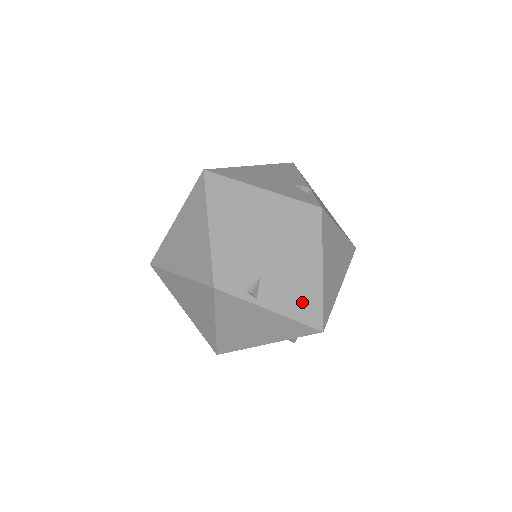
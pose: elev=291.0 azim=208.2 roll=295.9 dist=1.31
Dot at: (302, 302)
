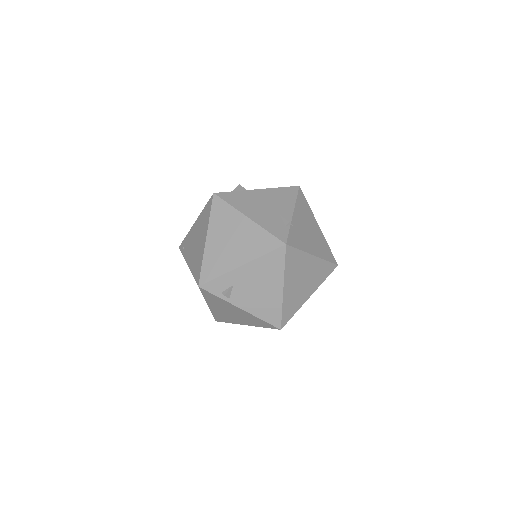
Dot at: (265, 307)
